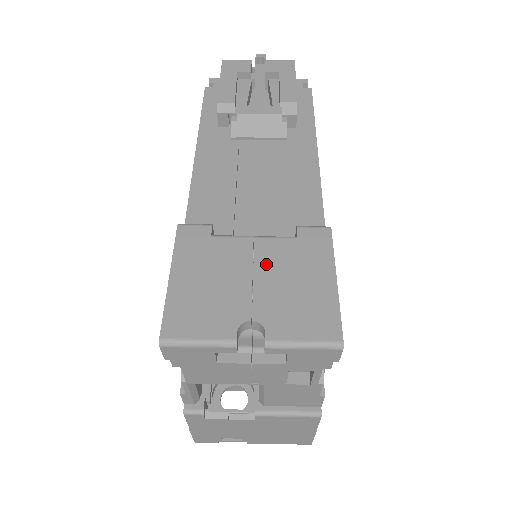
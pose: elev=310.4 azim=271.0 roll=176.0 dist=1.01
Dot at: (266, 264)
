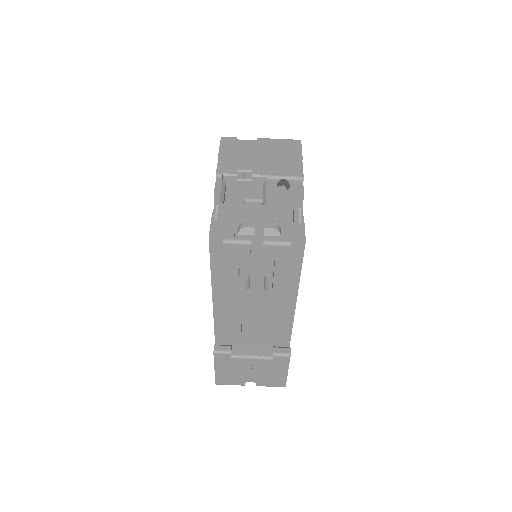
Dot at: (257, 368)
